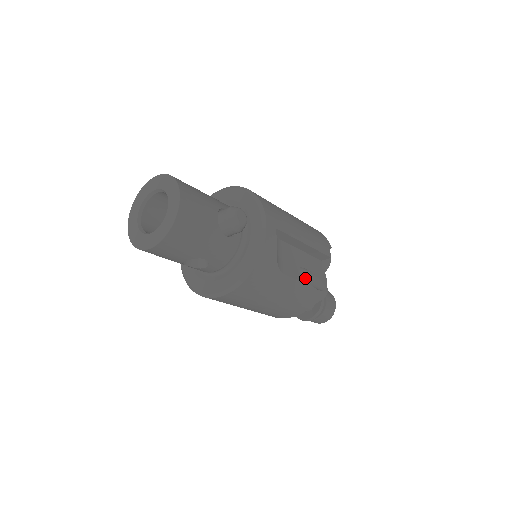
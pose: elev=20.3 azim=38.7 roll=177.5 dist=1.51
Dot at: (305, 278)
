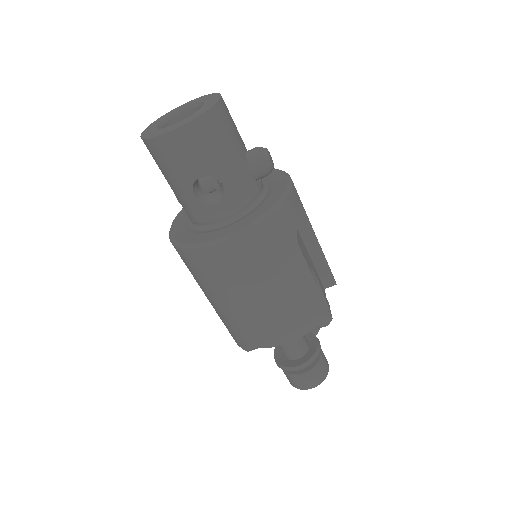
Dot at: occluded
